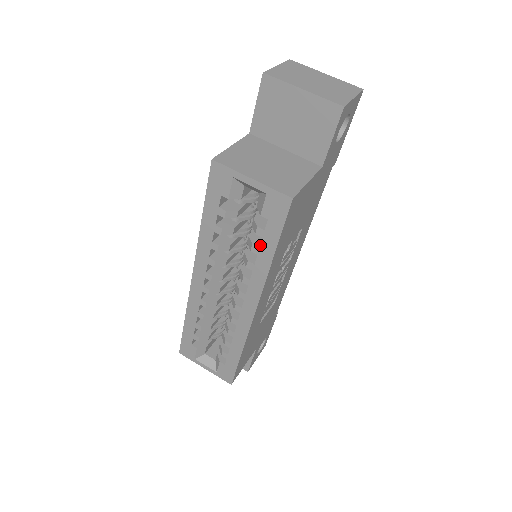
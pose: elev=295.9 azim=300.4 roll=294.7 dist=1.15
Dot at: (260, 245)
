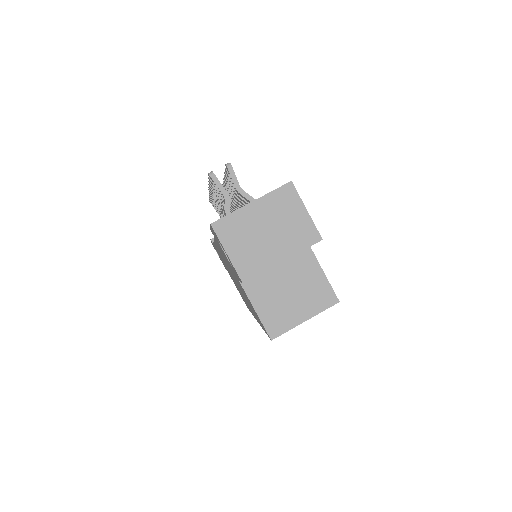
Dot at: occluded
